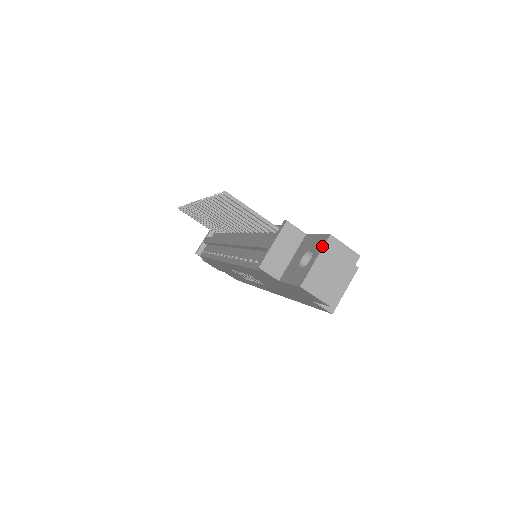
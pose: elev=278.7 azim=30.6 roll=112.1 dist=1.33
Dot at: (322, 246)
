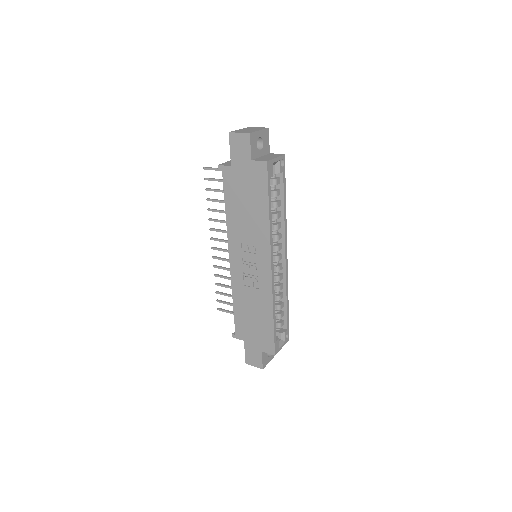
Dot at: occluded
